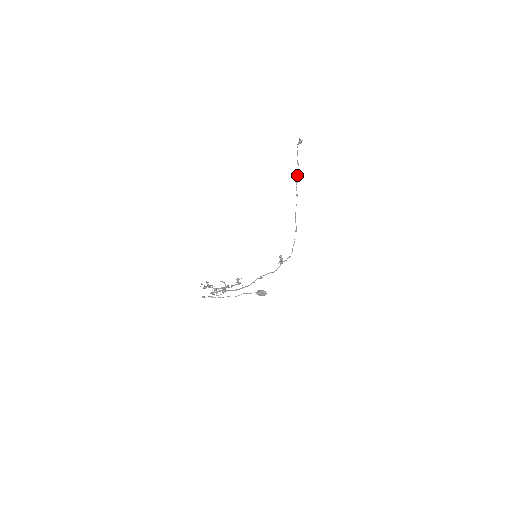
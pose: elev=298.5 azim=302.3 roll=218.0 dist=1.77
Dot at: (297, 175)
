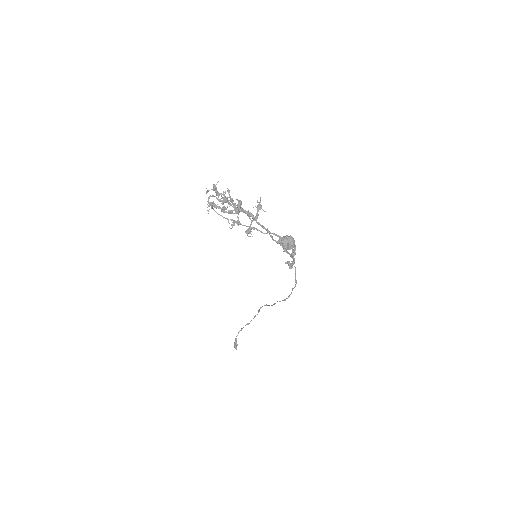
Dot at: (254, 316)
